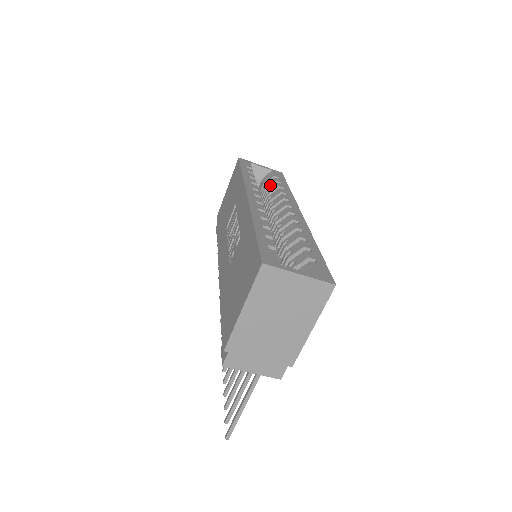
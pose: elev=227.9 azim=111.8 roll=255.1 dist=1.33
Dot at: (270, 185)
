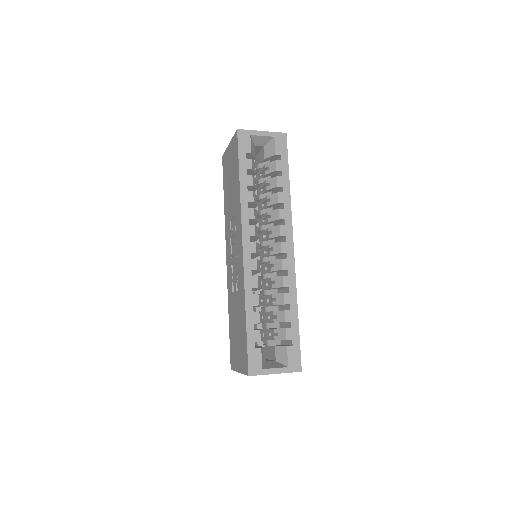
Dot at: (270, 172)
